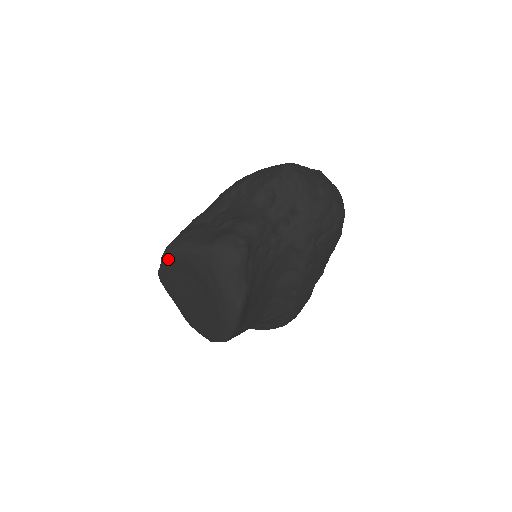
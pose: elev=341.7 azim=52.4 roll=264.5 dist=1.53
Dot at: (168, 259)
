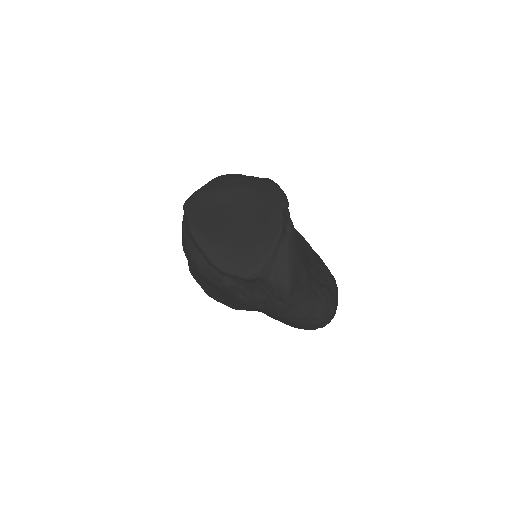
Dot at: (191, 203)
